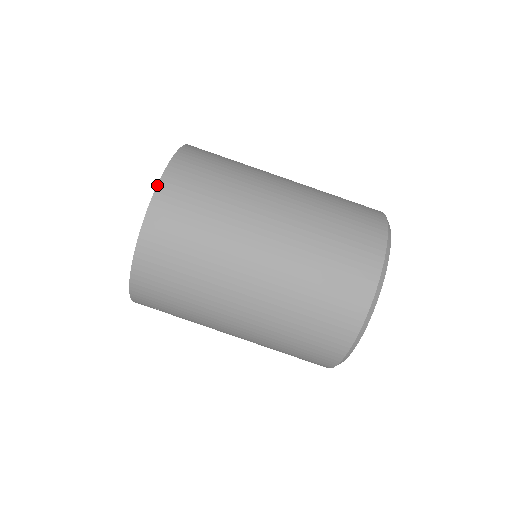
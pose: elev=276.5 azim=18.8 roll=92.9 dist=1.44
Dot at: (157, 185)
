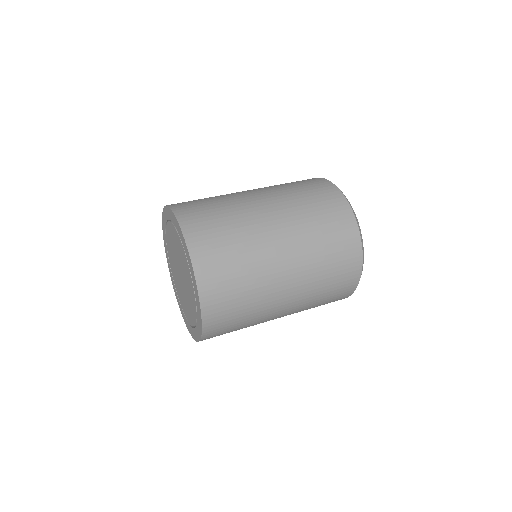
Dot at: (192, 265)
